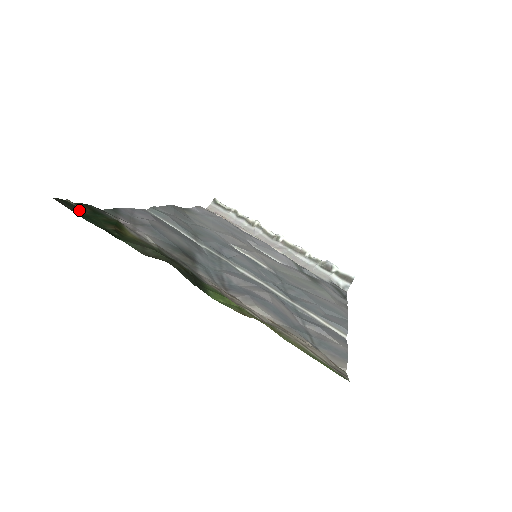
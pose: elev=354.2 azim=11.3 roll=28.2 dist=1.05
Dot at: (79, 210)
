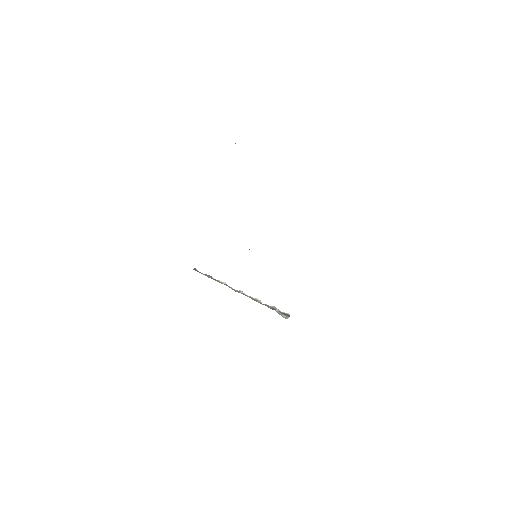
Dot at: occluded
